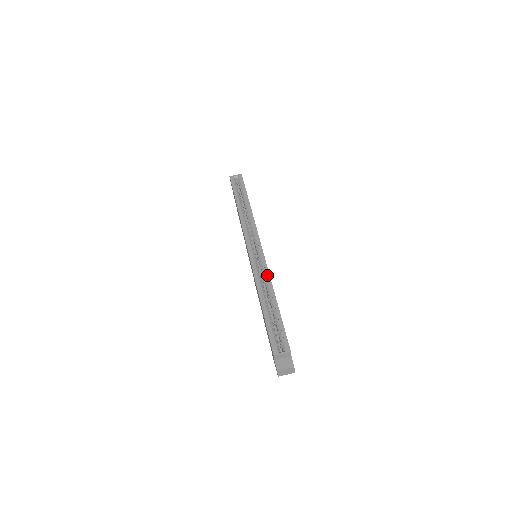
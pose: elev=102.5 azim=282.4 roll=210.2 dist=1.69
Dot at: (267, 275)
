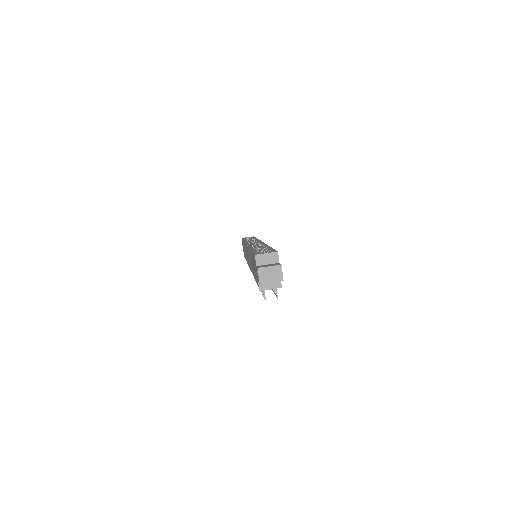
Dot at: (263, 244)
